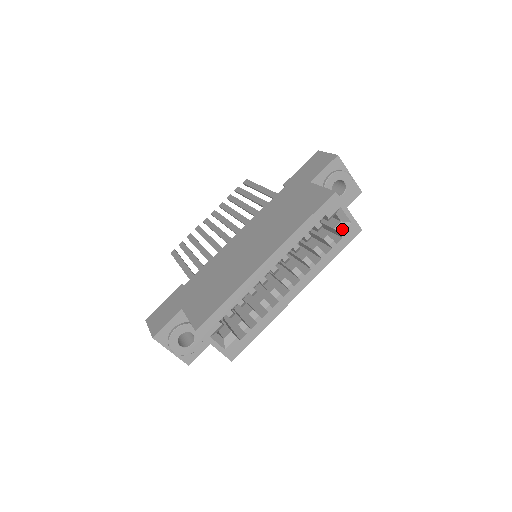
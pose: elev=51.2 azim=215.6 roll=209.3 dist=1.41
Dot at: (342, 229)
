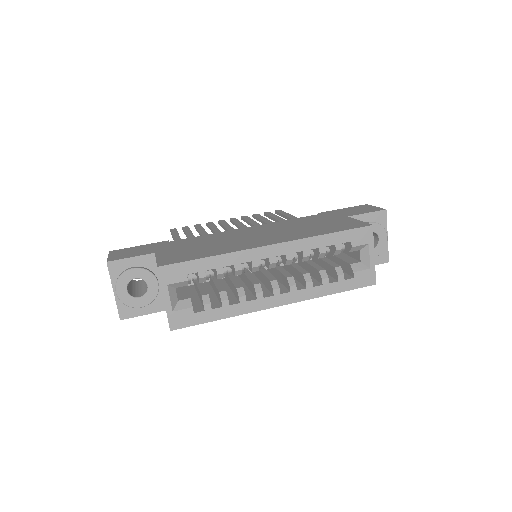
Dot at: (358, 269)
